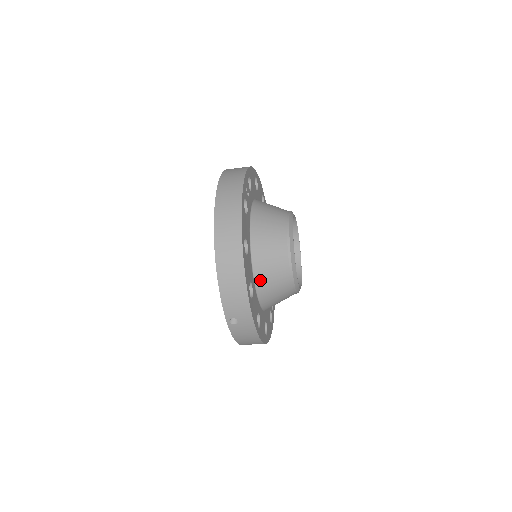
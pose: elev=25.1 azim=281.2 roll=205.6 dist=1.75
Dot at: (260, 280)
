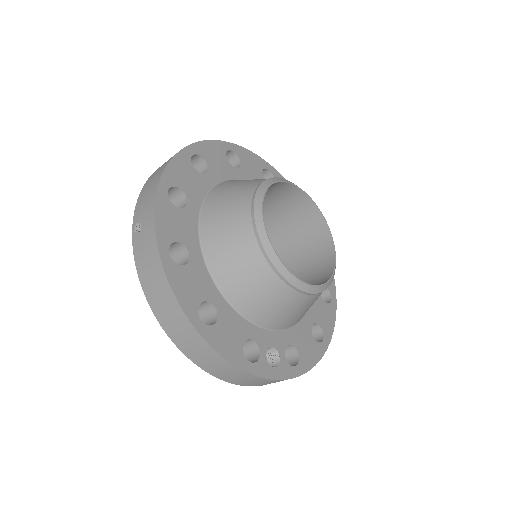
Dot at: (208, 212)
